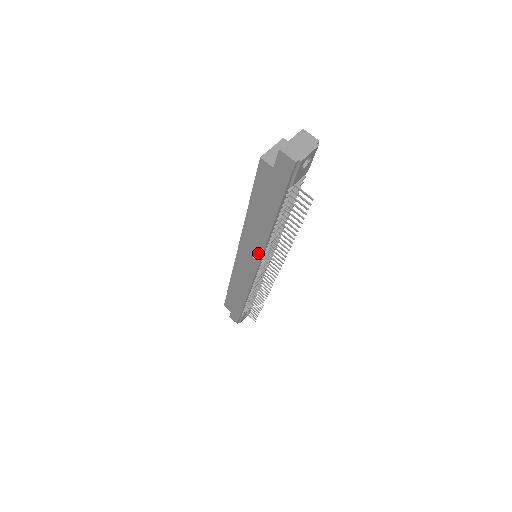
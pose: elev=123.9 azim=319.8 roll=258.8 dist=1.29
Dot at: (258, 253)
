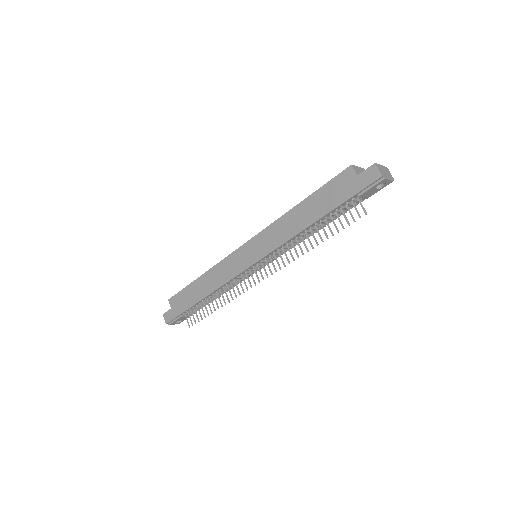
Dot at: (272, 247)
